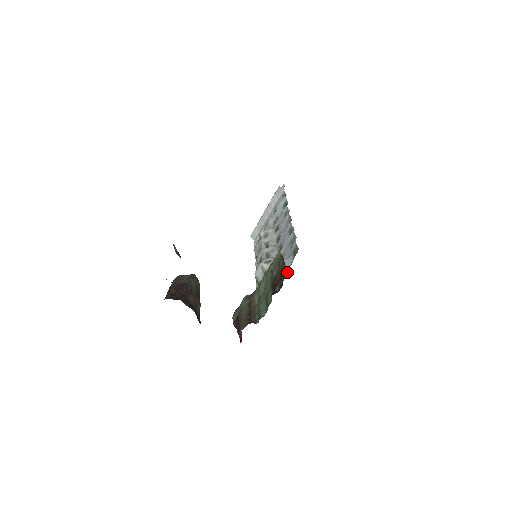
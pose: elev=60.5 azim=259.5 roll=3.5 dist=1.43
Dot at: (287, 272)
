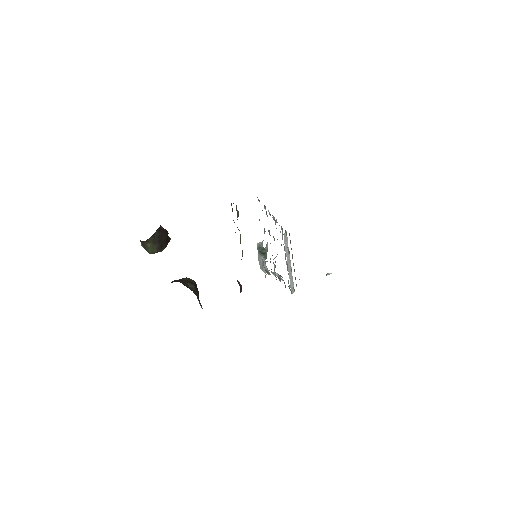
Dot at: occluded
